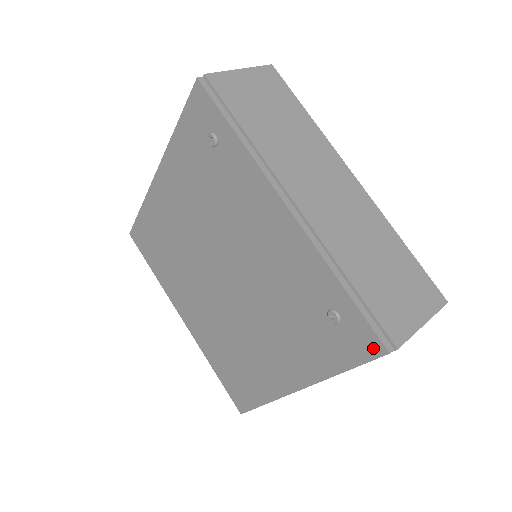
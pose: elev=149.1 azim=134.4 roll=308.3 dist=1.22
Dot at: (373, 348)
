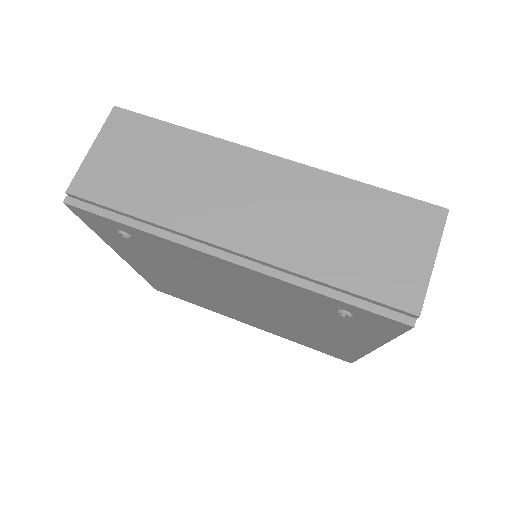
Dot at: (397, 326)
